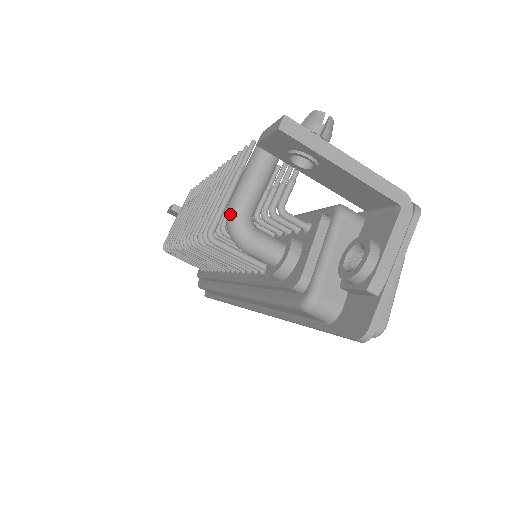
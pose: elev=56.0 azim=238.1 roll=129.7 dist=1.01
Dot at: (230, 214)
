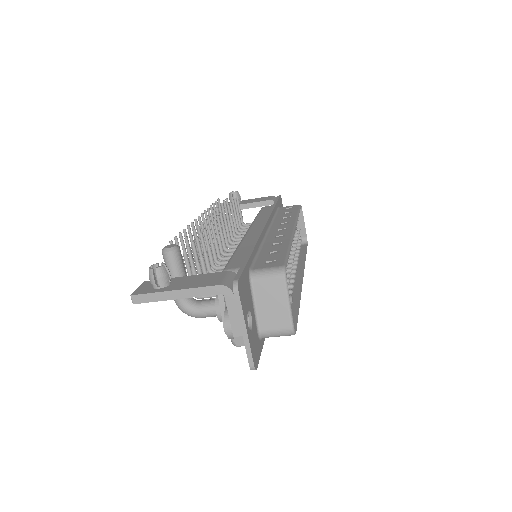
Dot at: occluded
